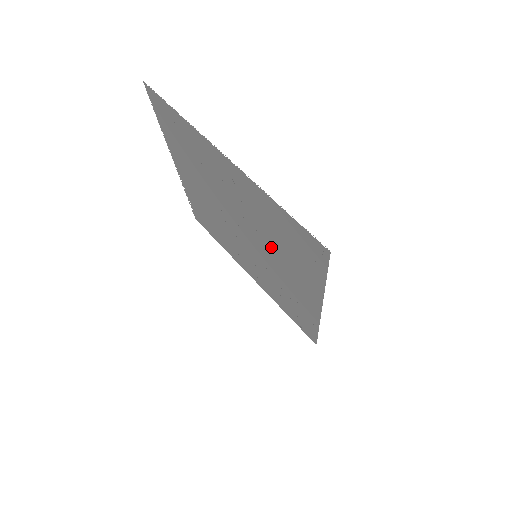
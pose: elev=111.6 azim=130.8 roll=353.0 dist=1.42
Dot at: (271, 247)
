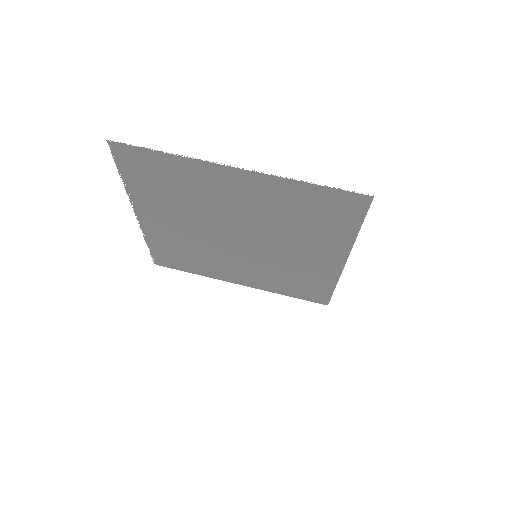
Dot at: (285, 234)
